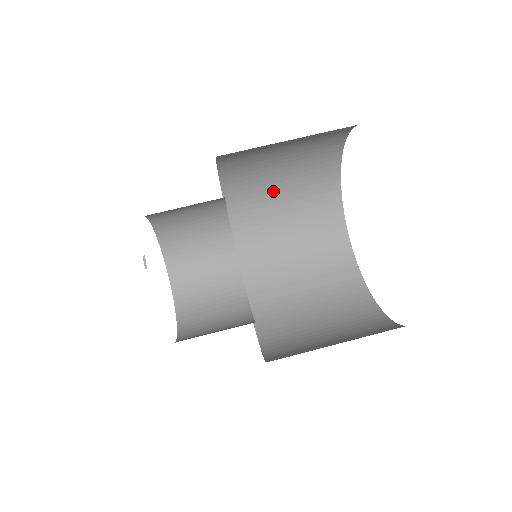
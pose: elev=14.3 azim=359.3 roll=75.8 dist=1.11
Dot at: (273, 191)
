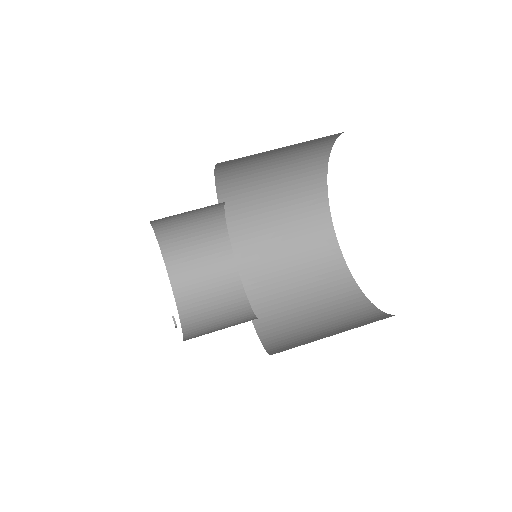
Dot at: (267, 154)
